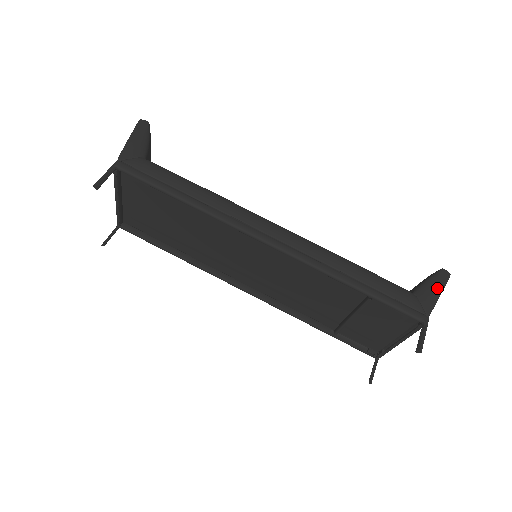
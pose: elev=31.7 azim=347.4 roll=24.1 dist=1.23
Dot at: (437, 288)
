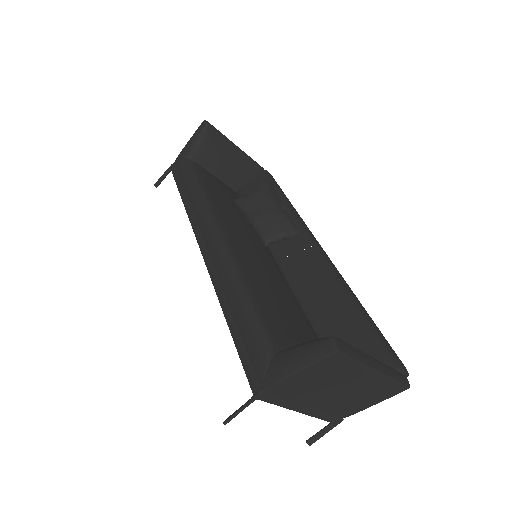
Dot at: (299, 360)
